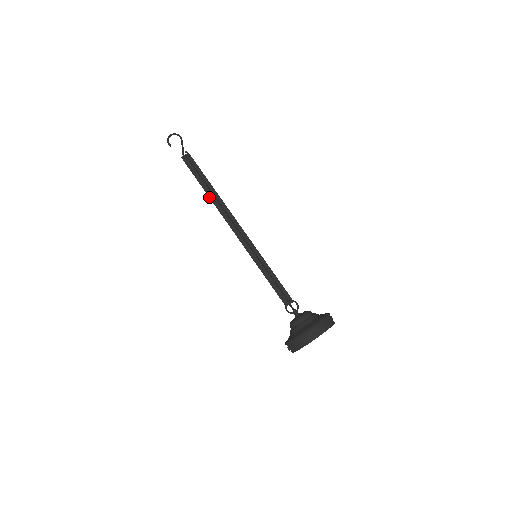
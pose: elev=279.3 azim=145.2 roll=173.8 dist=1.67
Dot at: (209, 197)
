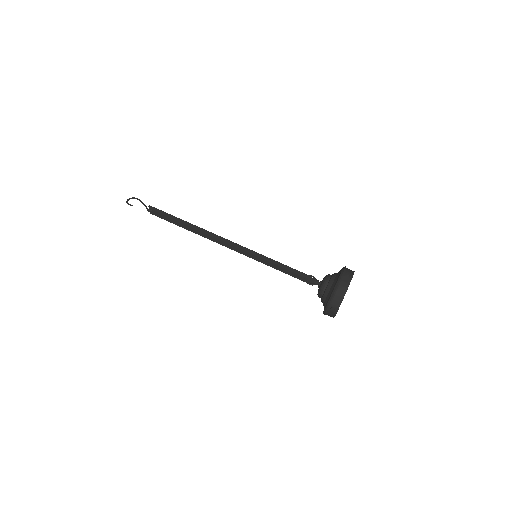
Dot at: (189, 229)
